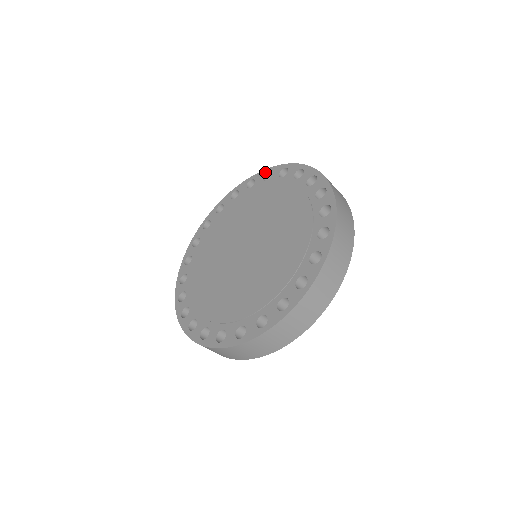
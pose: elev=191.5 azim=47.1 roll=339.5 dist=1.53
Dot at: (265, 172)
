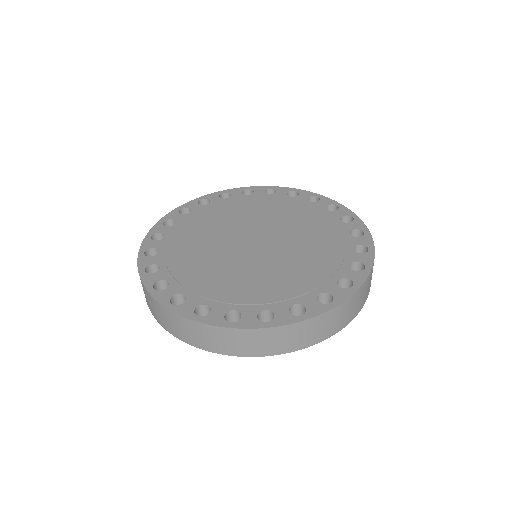
Dot at: (267, 188)
